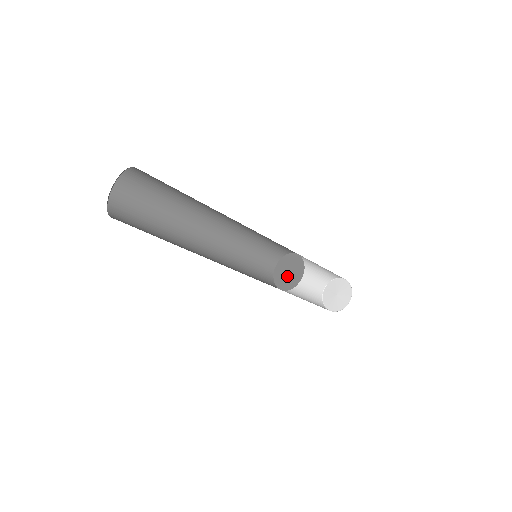
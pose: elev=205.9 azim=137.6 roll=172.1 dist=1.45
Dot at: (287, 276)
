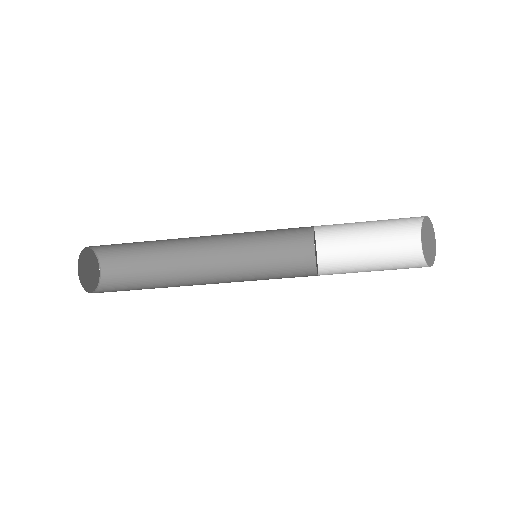
Dot at: occluded
